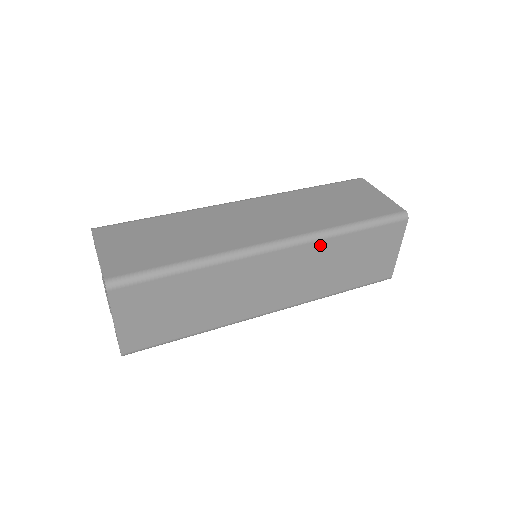
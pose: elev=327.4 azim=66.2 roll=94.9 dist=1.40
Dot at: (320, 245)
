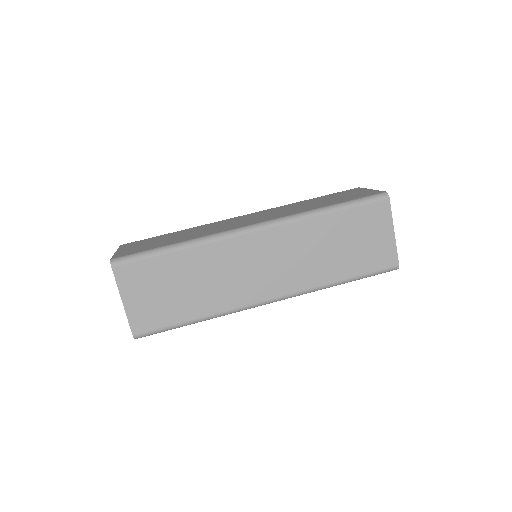
Dot at: (299, 226)
